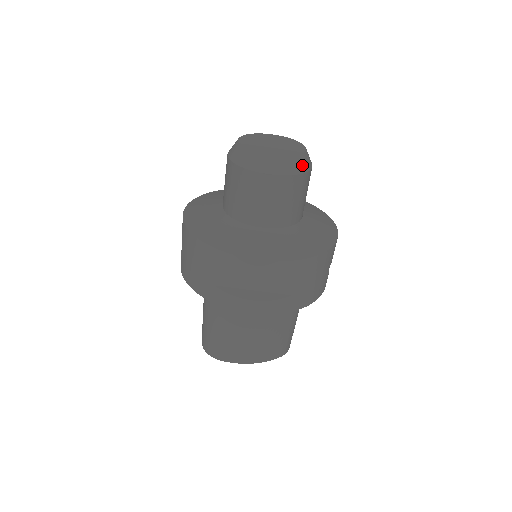
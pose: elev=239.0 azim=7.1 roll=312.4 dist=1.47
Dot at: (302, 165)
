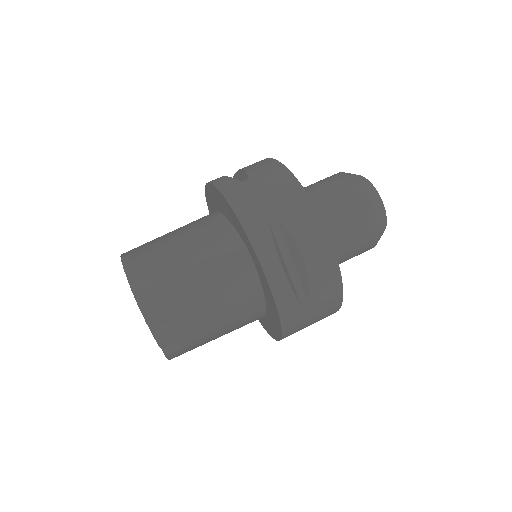
Dot at: (367, 186)
